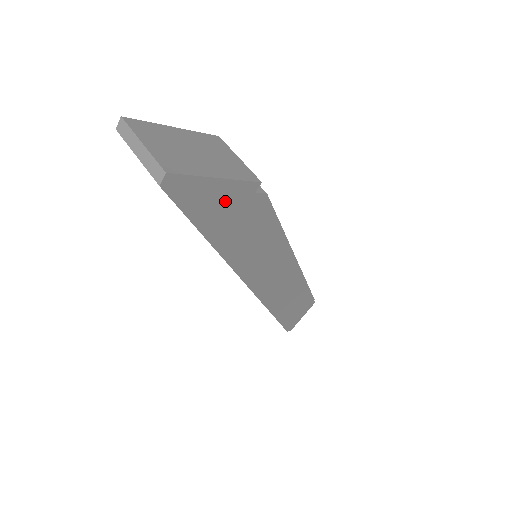
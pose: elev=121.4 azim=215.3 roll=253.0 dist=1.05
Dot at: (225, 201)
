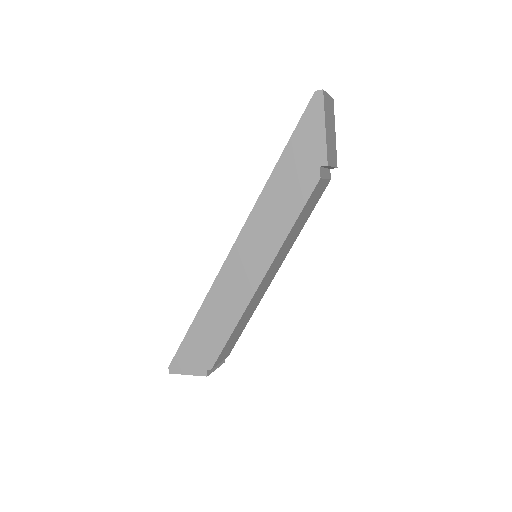
Dot at: (311, 146)
